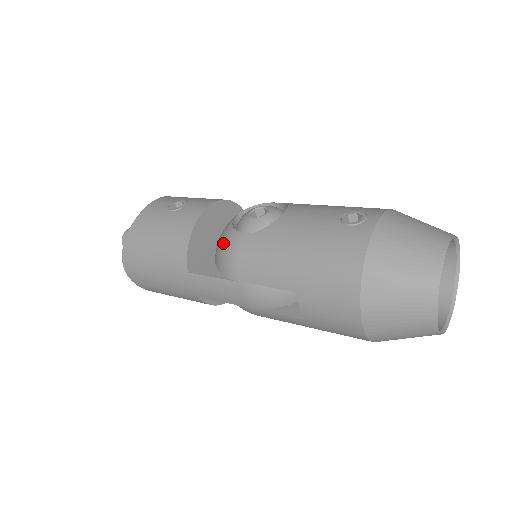
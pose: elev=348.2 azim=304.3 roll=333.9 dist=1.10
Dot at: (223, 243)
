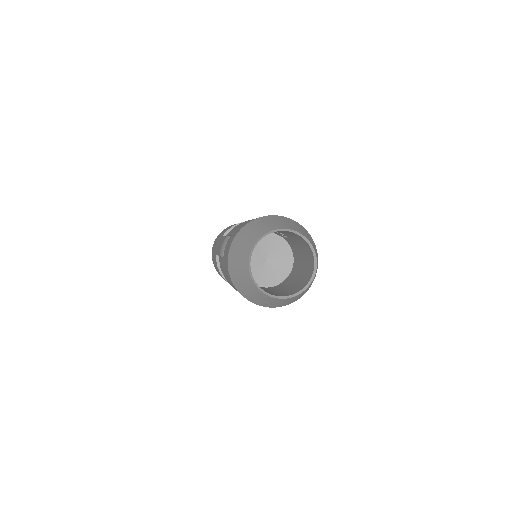
Dot at: occluded
